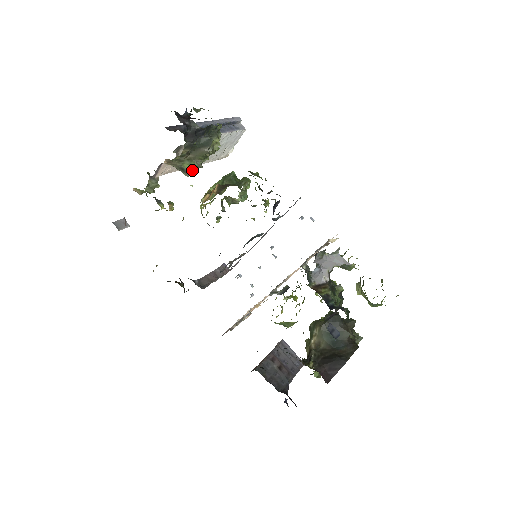
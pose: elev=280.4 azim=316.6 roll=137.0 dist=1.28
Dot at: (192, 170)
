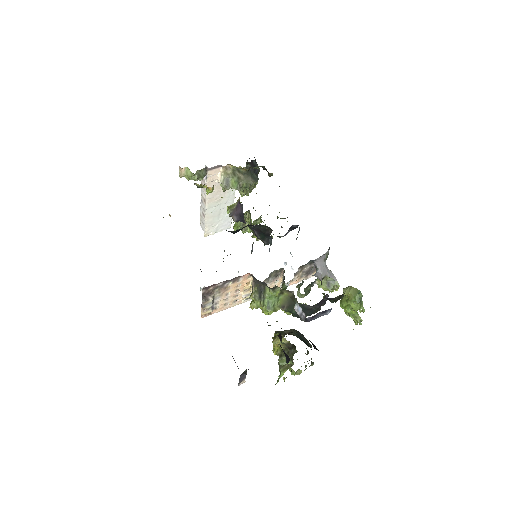
Dot at: (231, 188)
